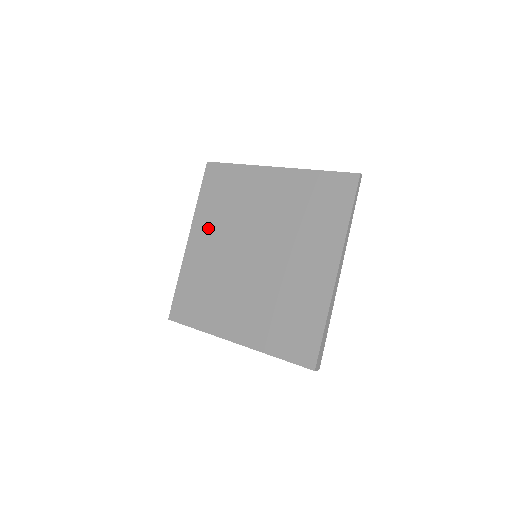
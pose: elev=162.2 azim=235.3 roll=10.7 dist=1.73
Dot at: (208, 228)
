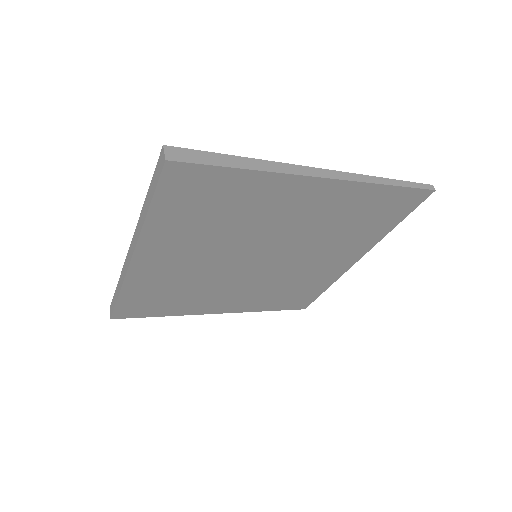
Dot at: occluded
